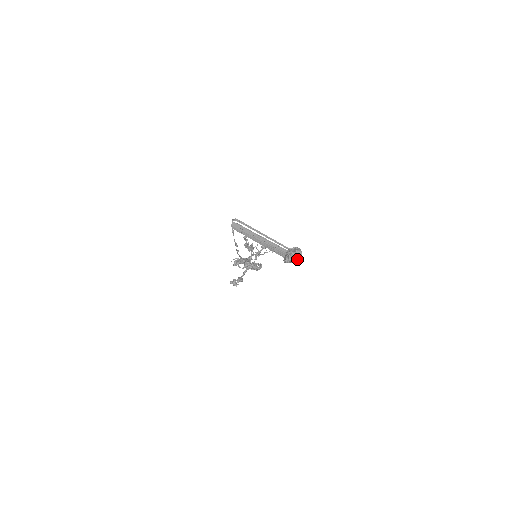
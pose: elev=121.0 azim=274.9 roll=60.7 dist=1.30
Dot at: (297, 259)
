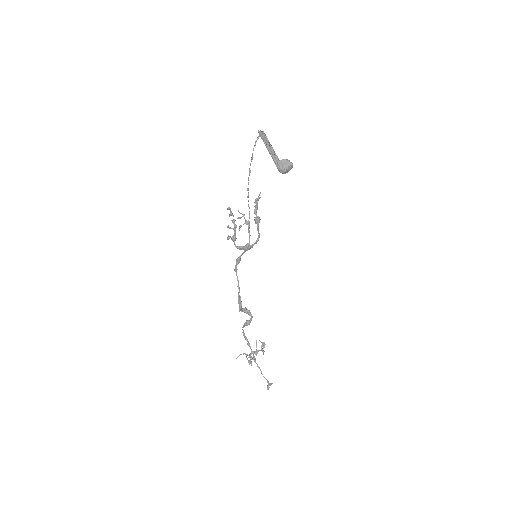
Dot at: (287, 166)
